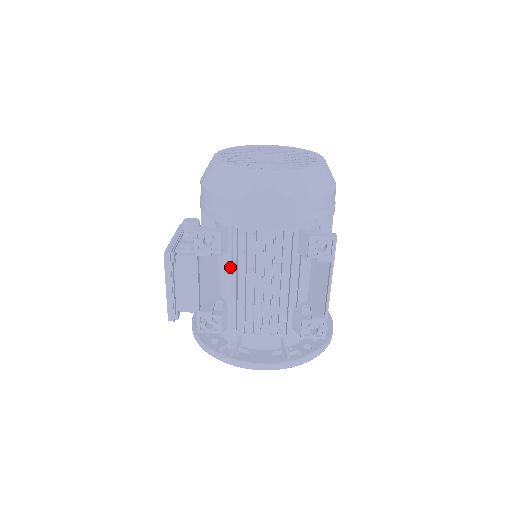
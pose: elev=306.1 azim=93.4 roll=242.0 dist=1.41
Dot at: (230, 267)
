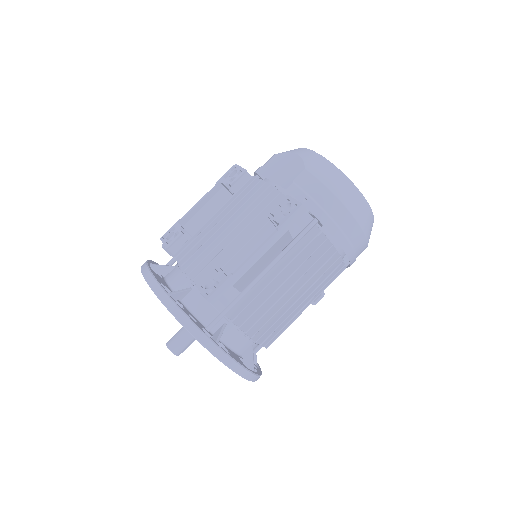
Dot at: occluded
